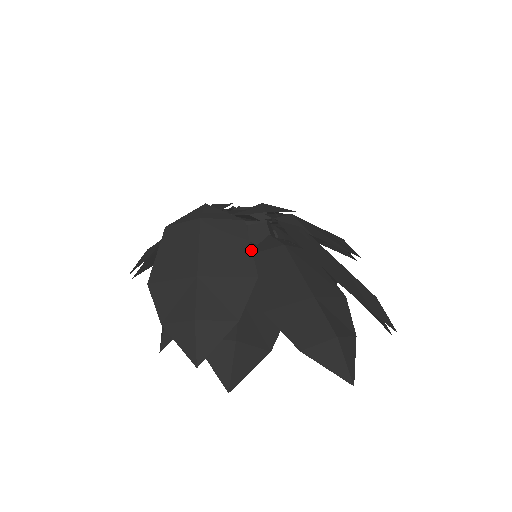
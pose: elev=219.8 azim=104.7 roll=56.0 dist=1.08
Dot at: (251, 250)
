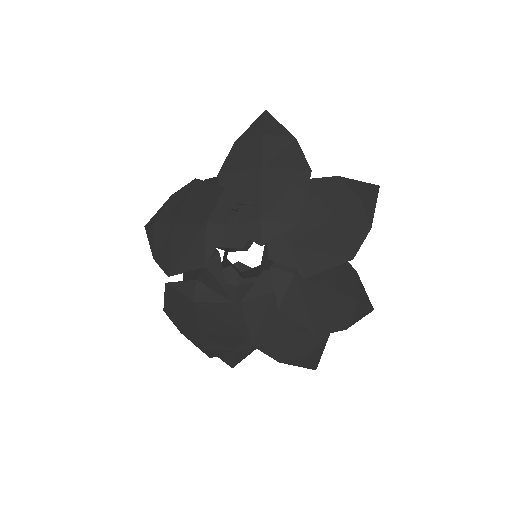
Dot at: (240, 323)
